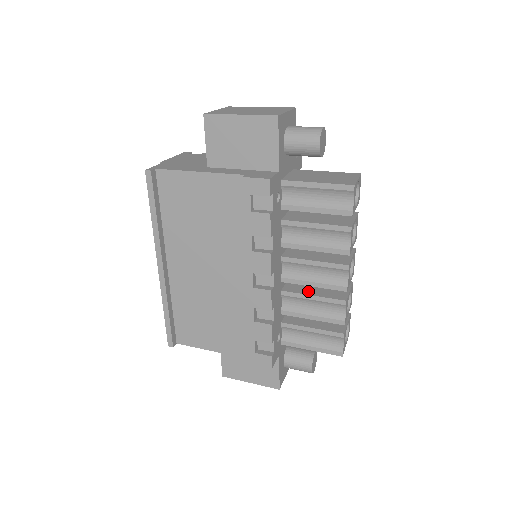
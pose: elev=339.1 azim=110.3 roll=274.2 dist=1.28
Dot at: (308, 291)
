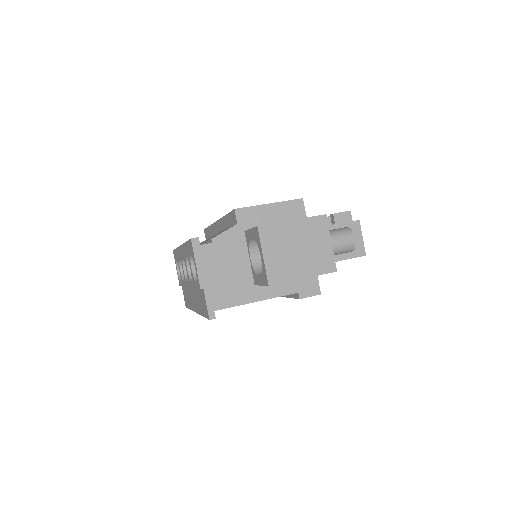
Dot at: occluded
